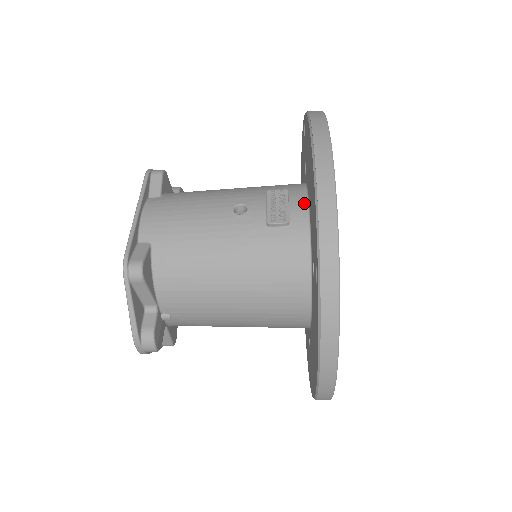
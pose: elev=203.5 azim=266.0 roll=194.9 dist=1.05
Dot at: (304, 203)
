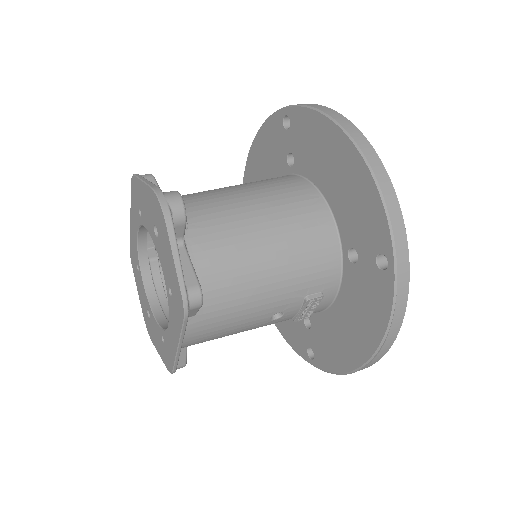
Dot at: (330, 302)
